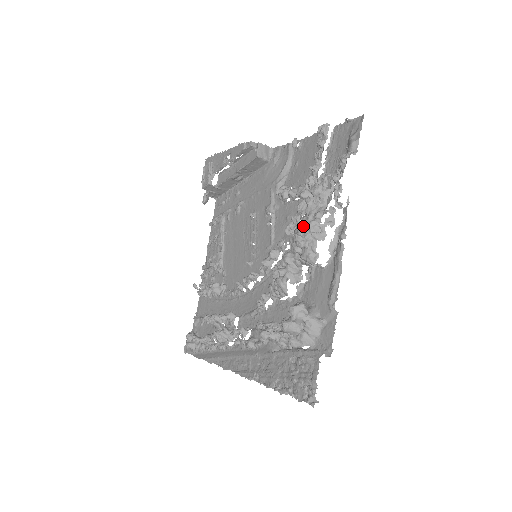
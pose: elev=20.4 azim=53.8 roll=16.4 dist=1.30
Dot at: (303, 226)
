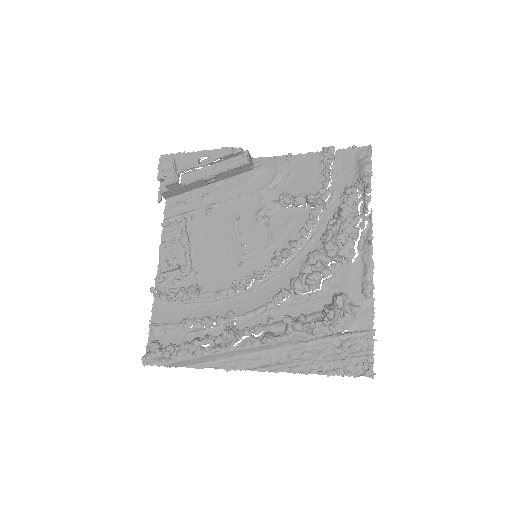
Dot at: (341, 227)
